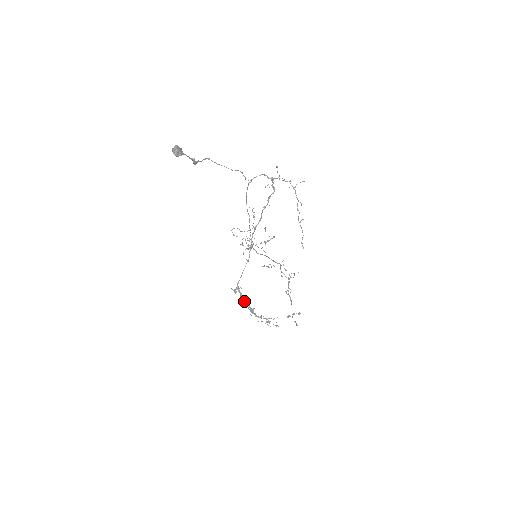
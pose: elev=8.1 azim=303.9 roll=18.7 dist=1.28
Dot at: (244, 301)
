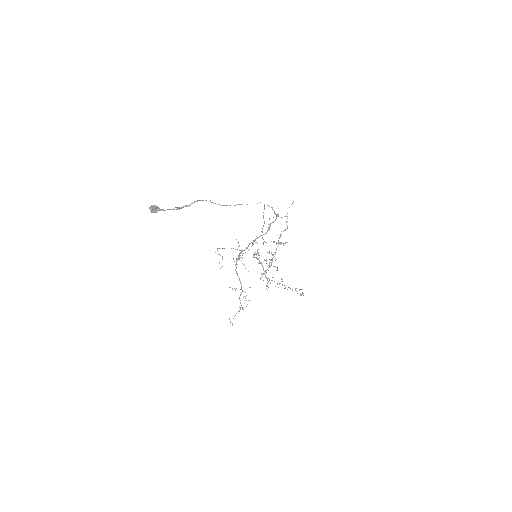
Dot at: occluded
